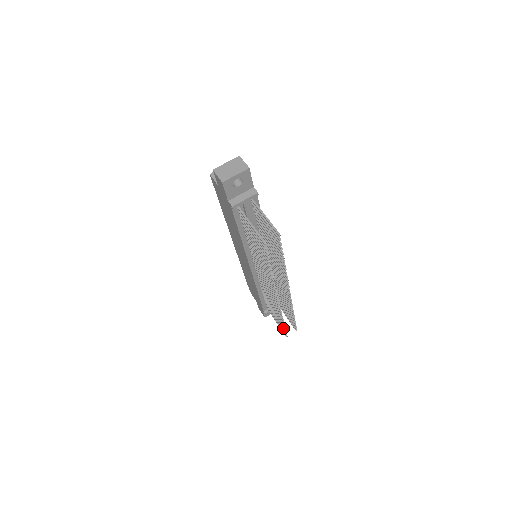
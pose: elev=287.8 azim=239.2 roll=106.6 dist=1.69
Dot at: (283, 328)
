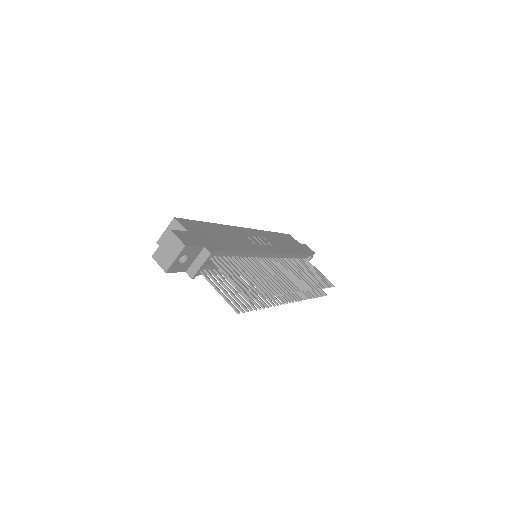
Dot at: occluded
